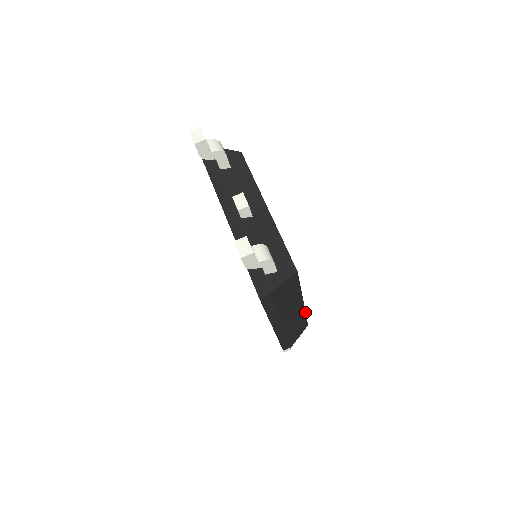
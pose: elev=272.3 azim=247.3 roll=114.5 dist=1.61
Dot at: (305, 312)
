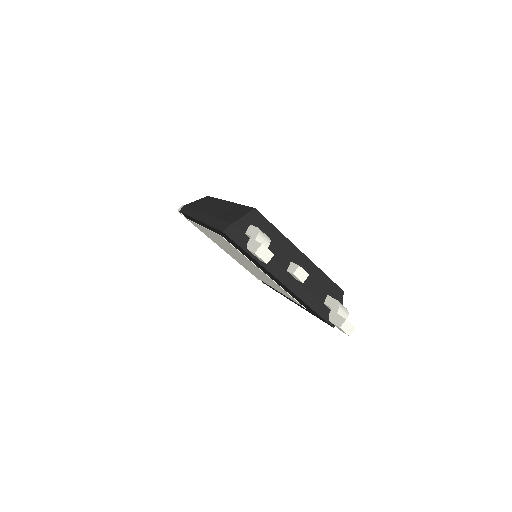
Dot at: occluded
